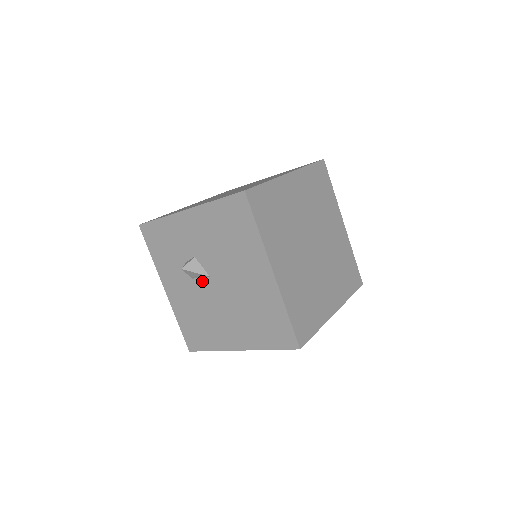
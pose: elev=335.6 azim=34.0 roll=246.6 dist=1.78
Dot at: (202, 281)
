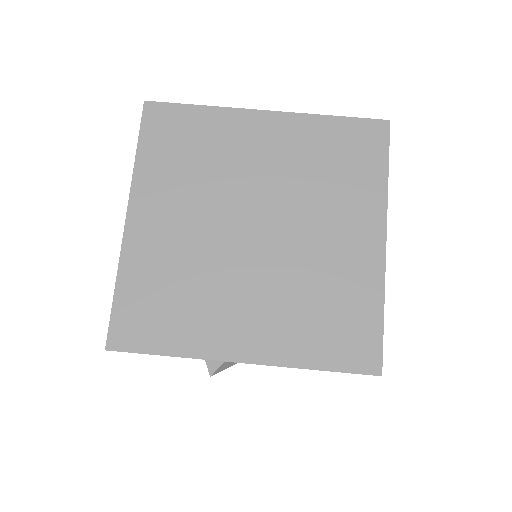
Dot at: occluded
